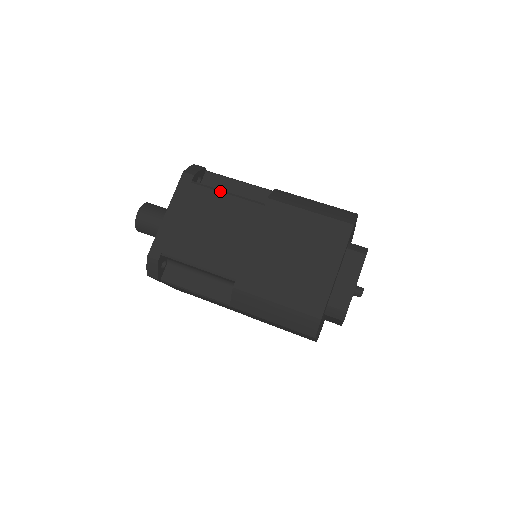
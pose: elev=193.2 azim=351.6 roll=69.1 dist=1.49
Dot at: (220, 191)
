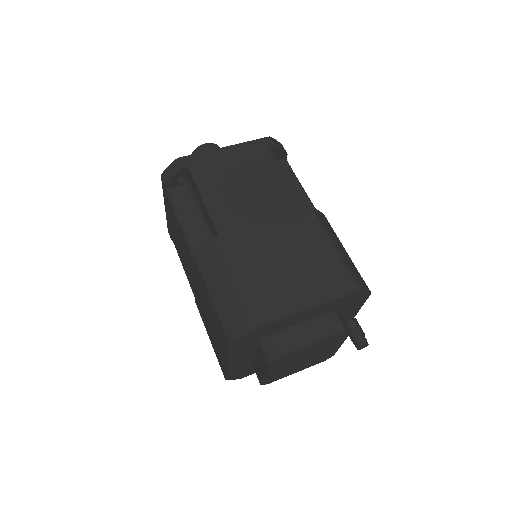
Dot at: (176, 216)
